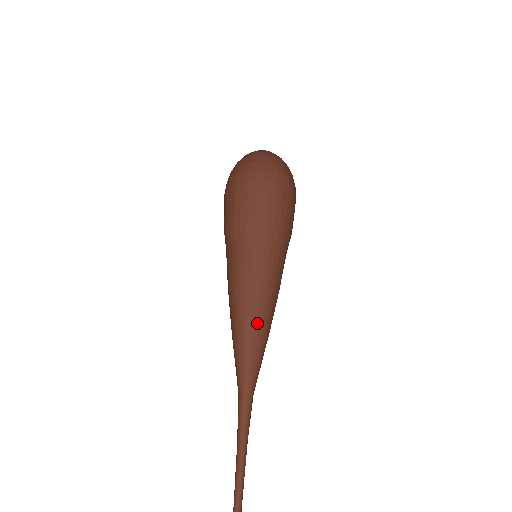
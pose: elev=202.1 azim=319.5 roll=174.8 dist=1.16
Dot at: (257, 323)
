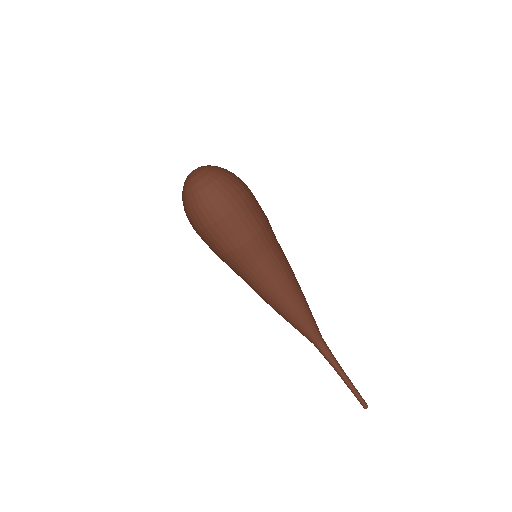
Dot at: (301, 300)
